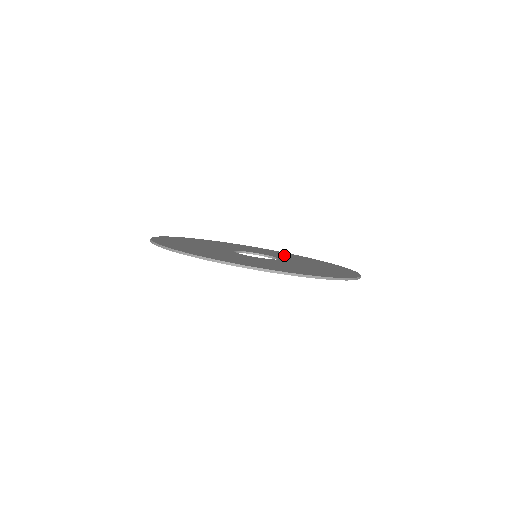
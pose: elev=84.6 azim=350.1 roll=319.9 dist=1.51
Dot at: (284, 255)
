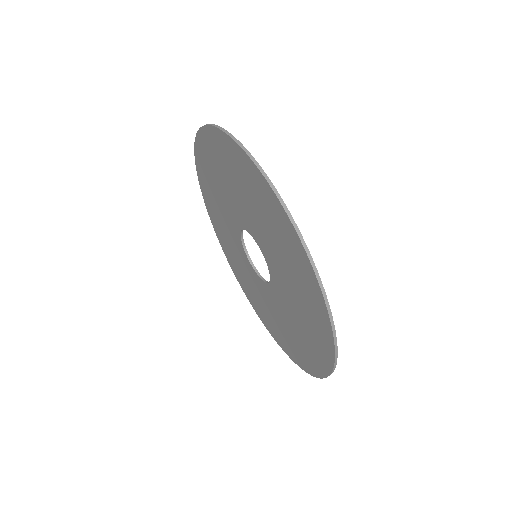
Dot at: occluded
